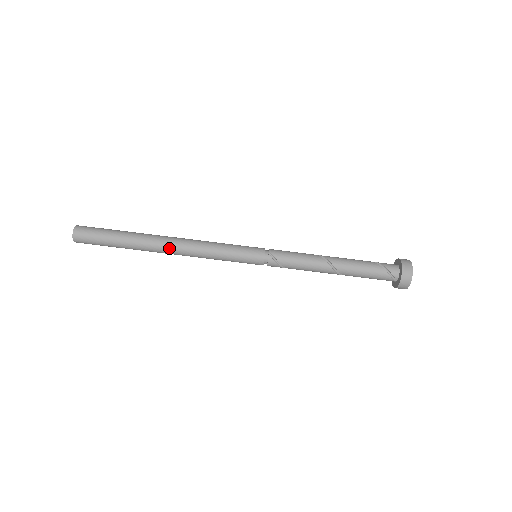
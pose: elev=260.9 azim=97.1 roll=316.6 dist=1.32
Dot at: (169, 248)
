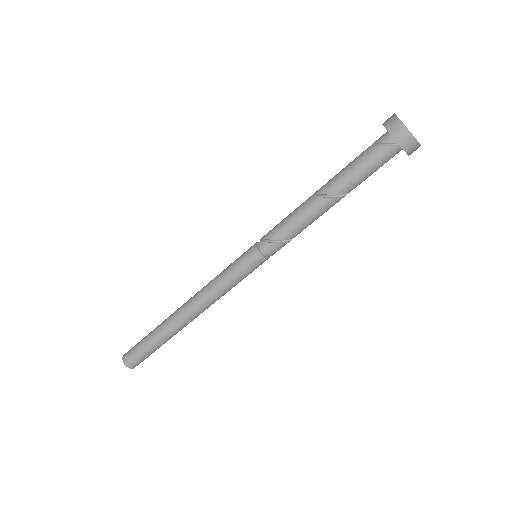
Dot at: (185, 311)
